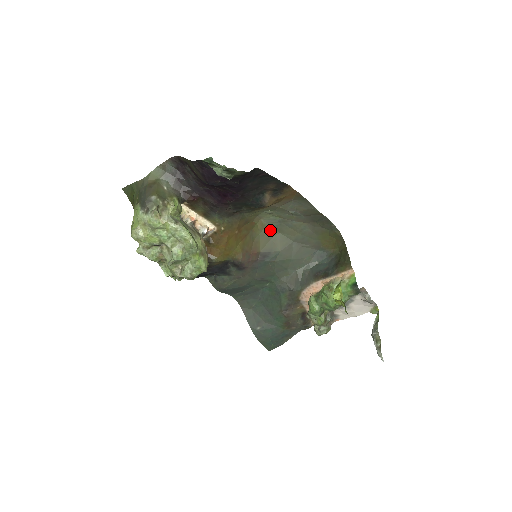
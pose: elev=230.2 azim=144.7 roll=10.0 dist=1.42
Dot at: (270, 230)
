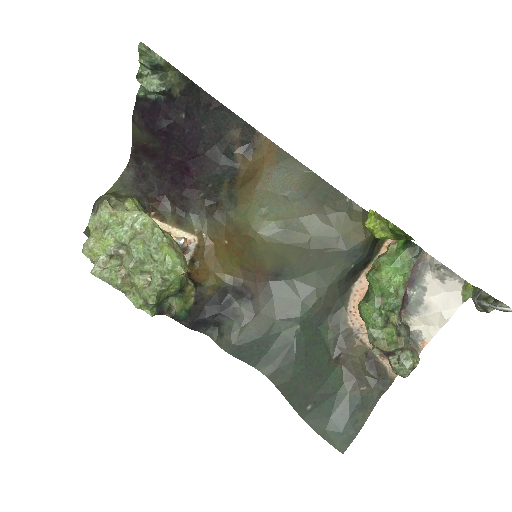
Dot at: (274, 244)
